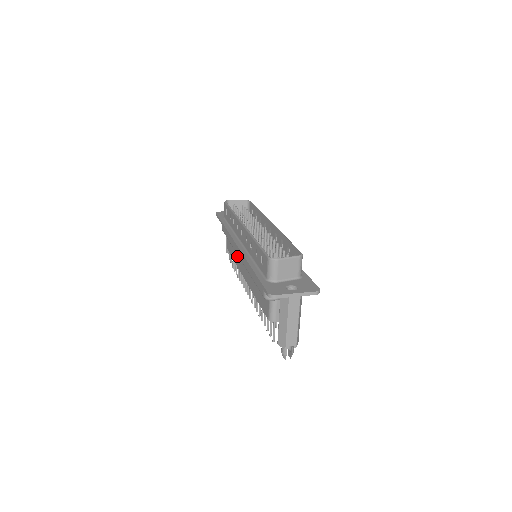
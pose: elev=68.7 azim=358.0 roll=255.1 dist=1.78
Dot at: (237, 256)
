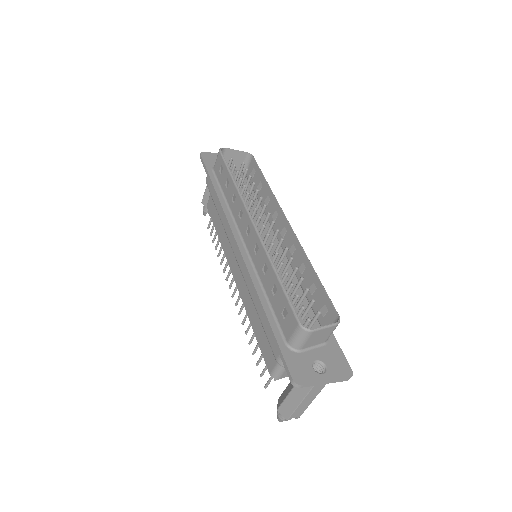
Dot at: (226, 238)
